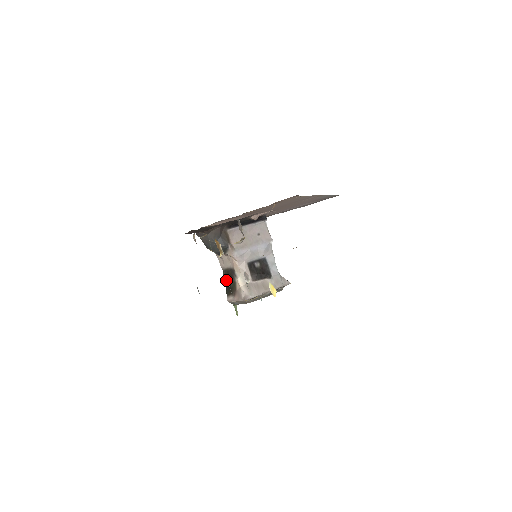
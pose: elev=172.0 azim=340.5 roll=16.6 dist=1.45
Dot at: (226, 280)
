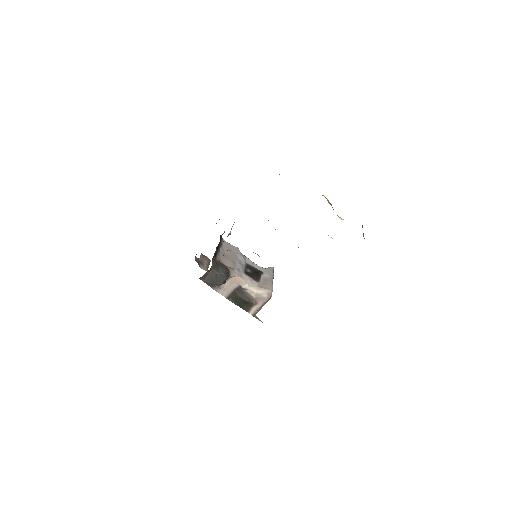
Dot at: (236, 302)
